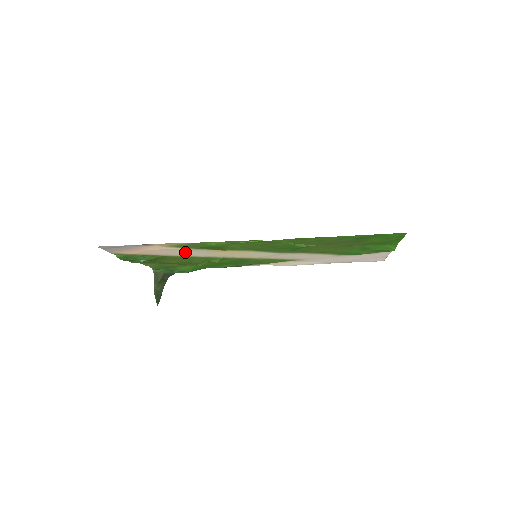
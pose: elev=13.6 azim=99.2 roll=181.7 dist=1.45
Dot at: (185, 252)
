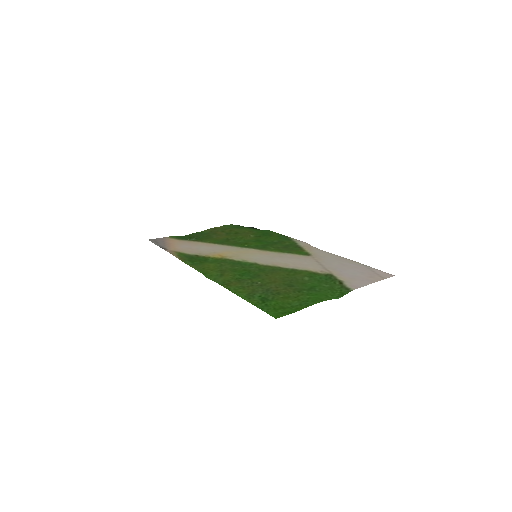
Dot at: (201, 248)
